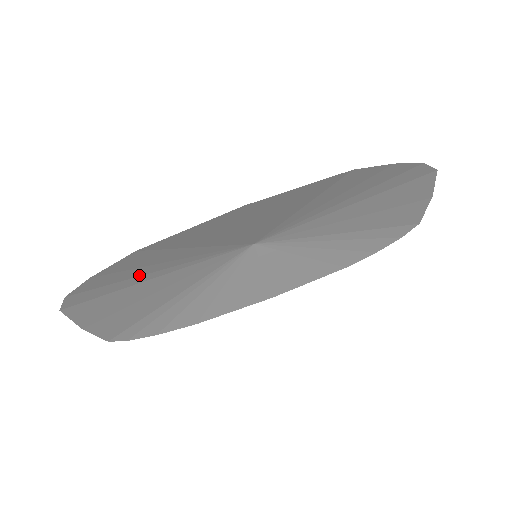
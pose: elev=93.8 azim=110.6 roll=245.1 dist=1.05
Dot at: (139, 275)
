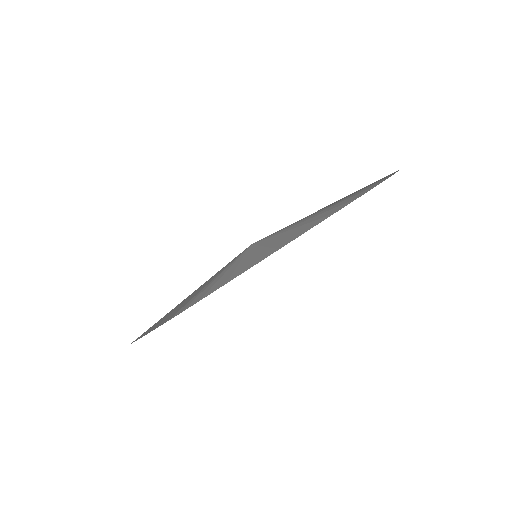
Dot at: occluded
